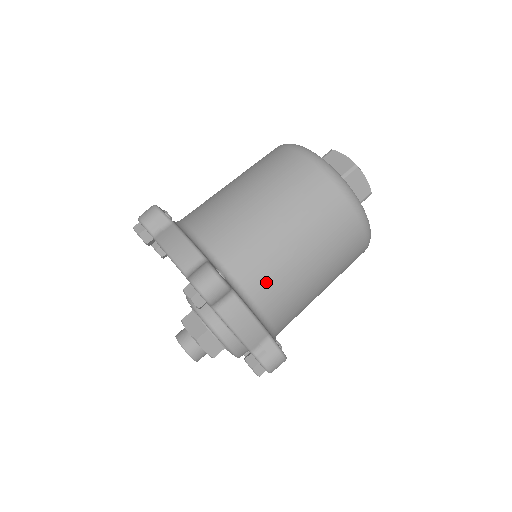
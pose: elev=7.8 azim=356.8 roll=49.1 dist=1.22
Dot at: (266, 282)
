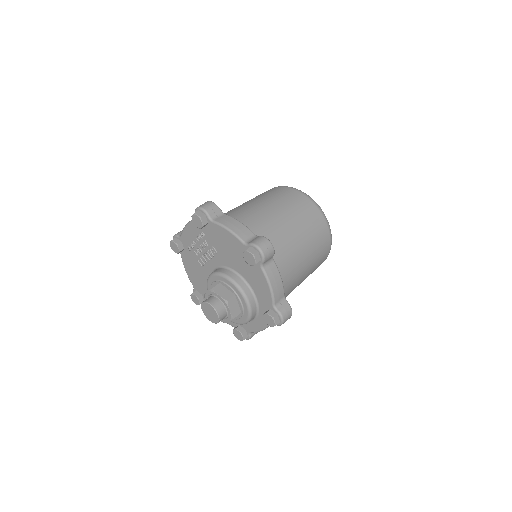
Dot at: (284, 261)
